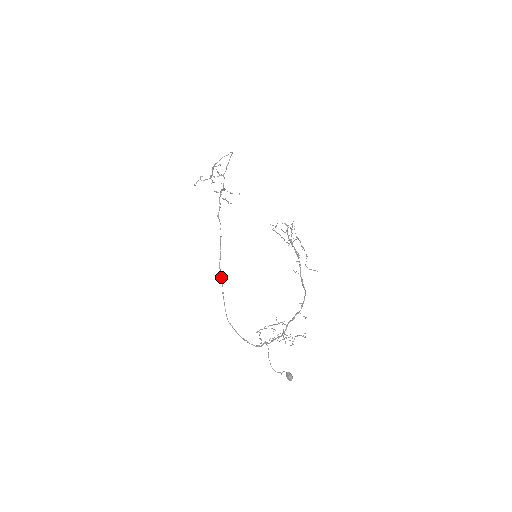
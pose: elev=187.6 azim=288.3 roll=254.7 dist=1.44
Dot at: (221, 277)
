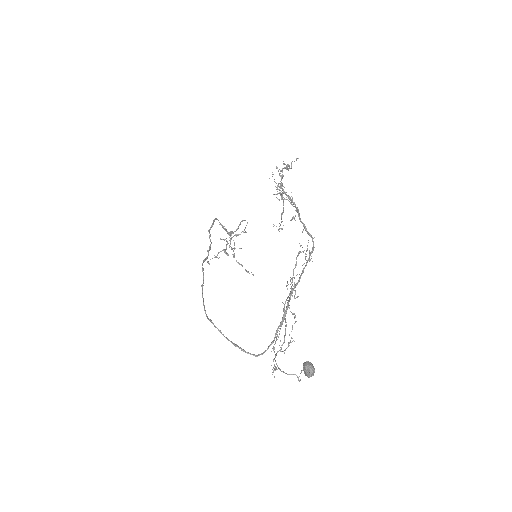
Dot at: occluded
